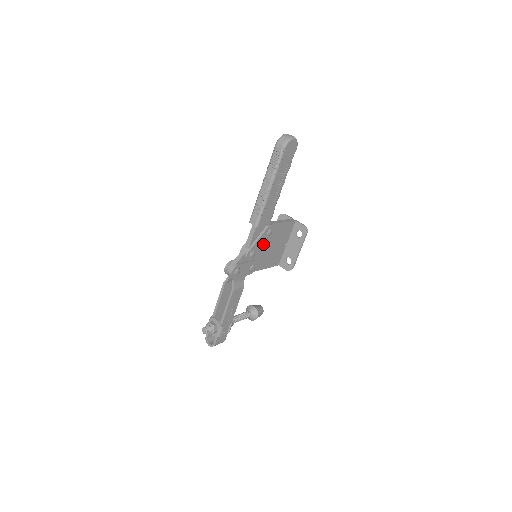
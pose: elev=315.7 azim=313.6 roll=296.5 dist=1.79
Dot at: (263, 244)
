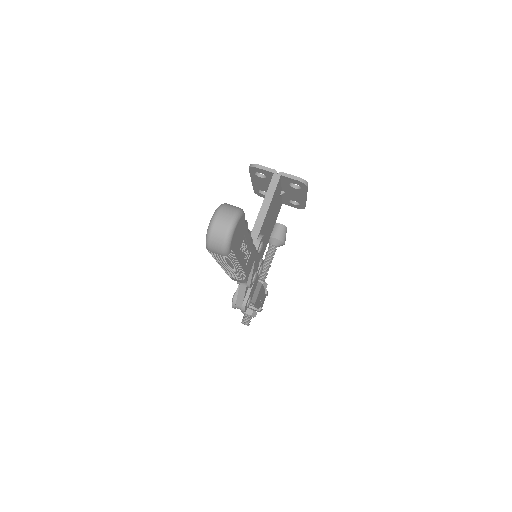
Dot at: (259, 255)
